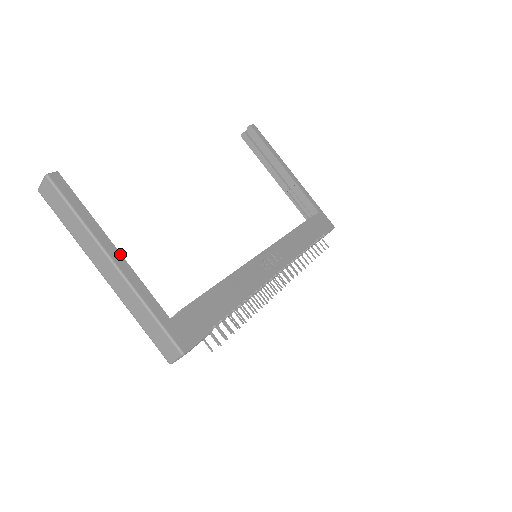
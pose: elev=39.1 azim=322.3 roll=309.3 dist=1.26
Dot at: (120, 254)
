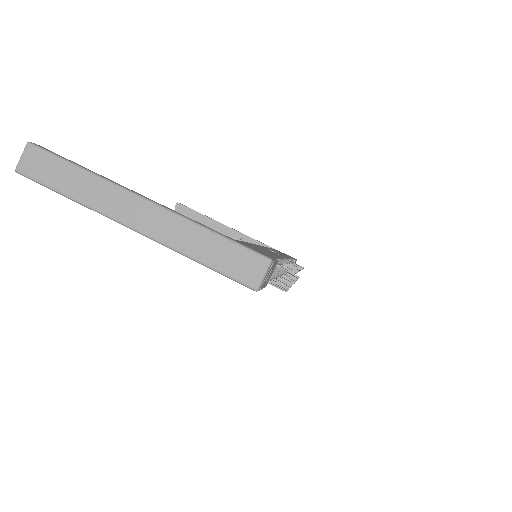
Dot at: occluded
